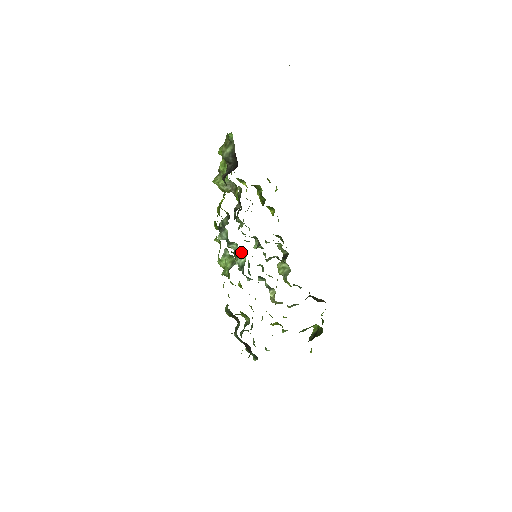
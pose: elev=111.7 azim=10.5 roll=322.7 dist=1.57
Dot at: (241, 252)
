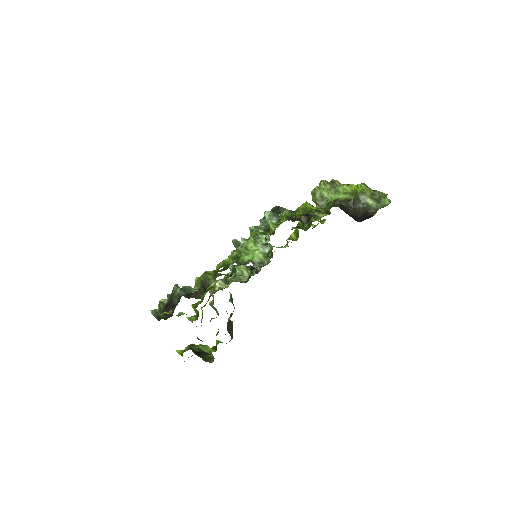
Dot at: occluded
